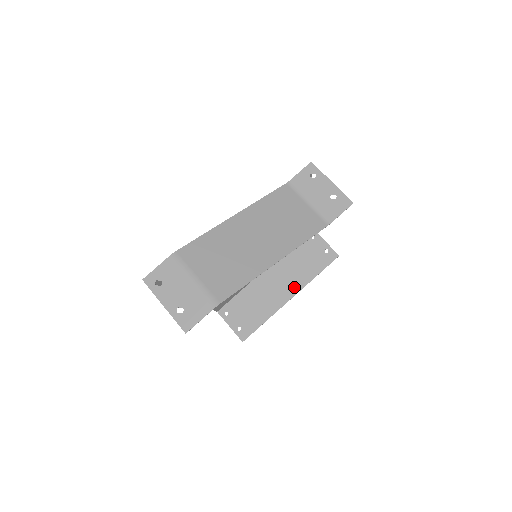
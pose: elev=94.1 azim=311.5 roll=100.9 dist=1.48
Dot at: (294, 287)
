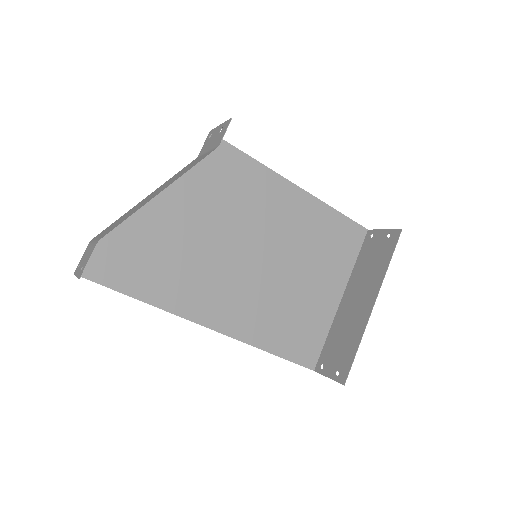
Dot at: (372, 292)
